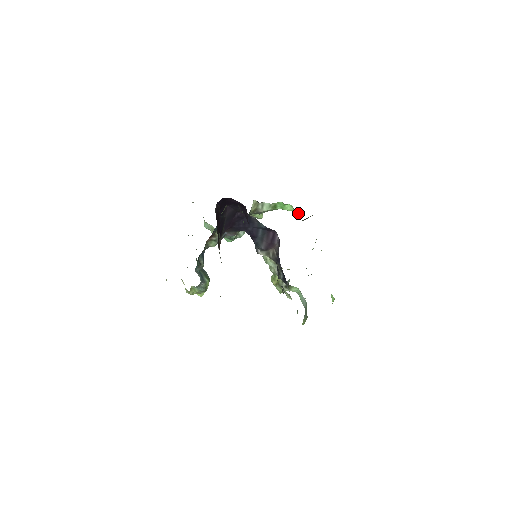
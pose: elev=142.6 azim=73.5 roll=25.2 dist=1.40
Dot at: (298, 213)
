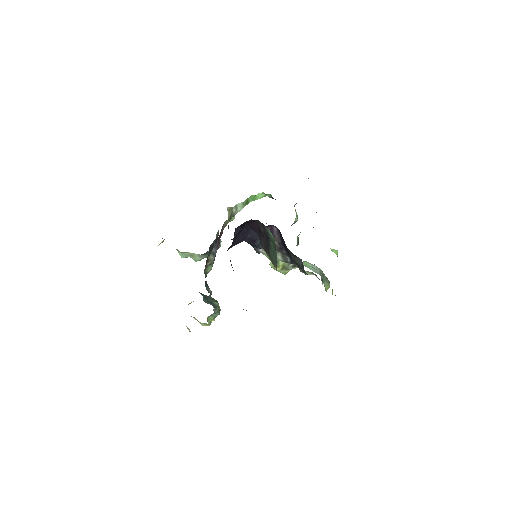
Dot at: (269, 196)
